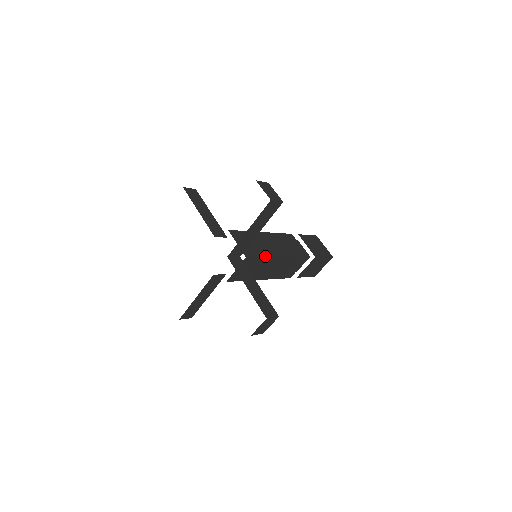
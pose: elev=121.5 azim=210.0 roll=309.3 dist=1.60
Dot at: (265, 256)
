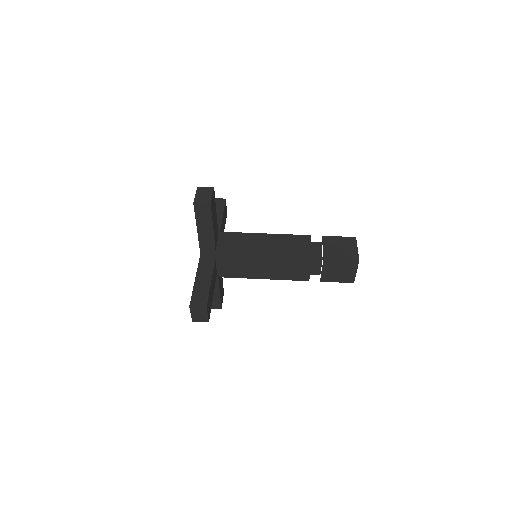
Dot at: (242, 255)
